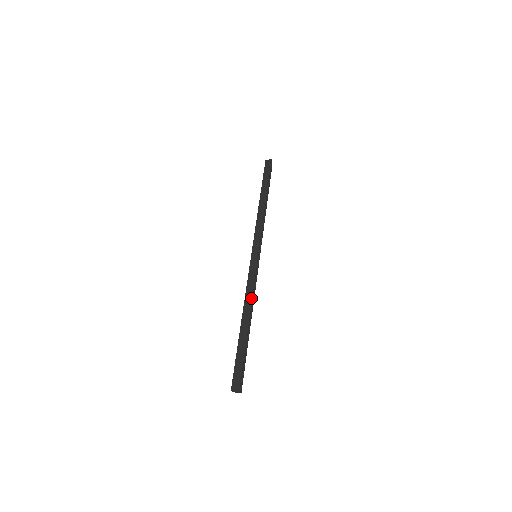
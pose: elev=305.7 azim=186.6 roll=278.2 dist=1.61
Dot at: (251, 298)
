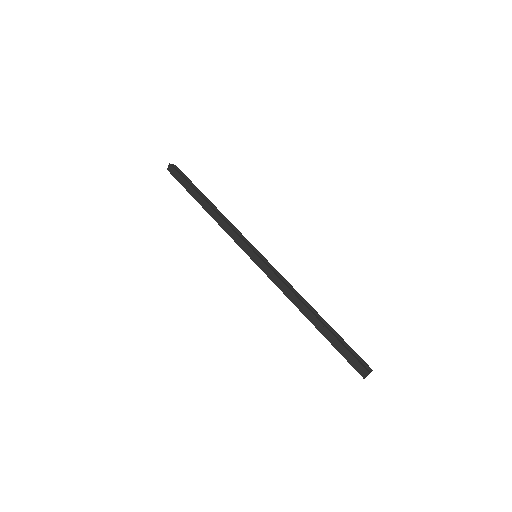
Dot at: (293, 295)
